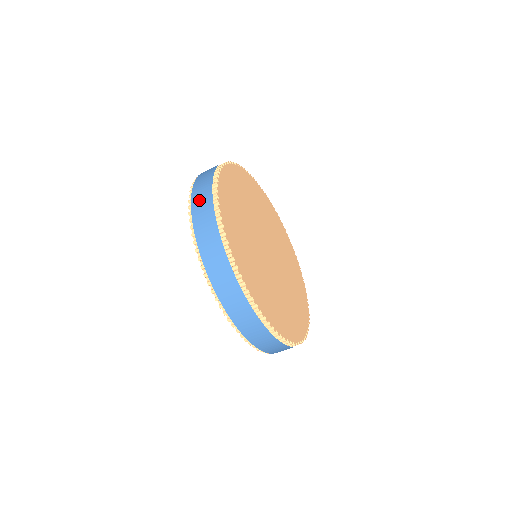
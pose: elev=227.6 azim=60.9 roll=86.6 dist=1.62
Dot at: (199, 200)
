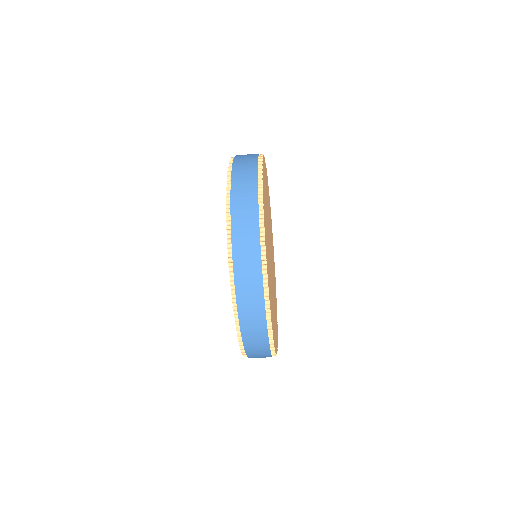
Dot at: occluded
